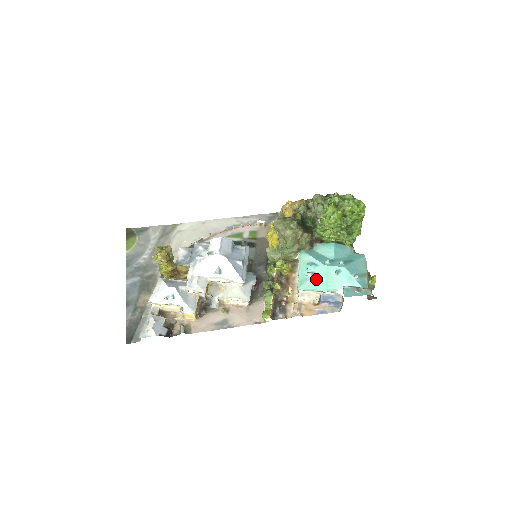
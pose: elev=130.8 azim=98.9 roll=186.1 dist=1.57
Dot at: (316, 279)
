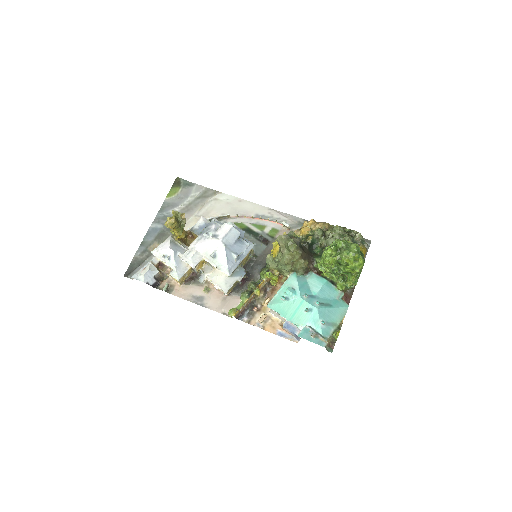
Dot at: (287, 306)
